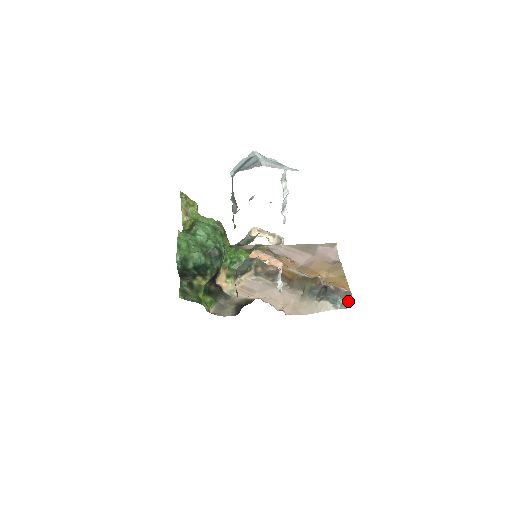
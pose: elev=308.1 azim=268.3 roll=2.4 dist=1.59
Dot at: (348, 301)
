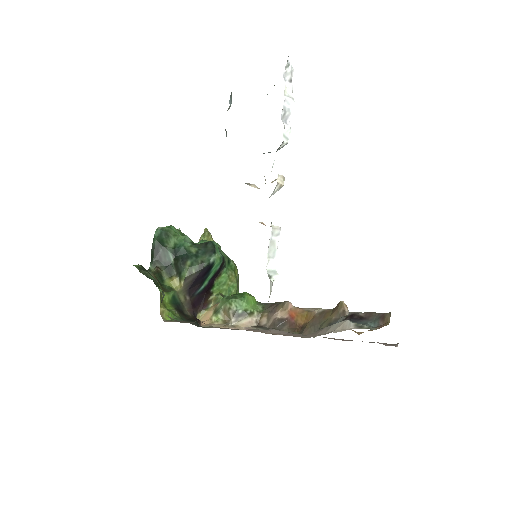
Dot at: (383, 320)
